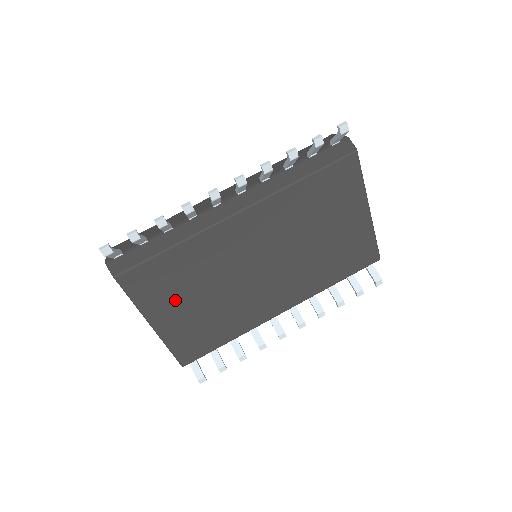
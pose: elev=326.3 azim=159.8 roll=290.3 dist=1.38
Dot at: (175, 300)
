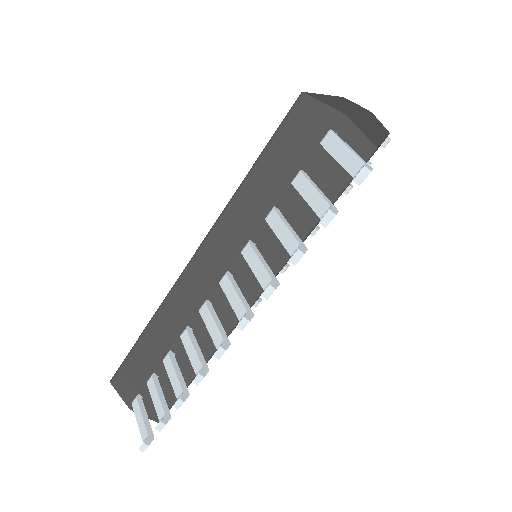
Dot at: occluded
